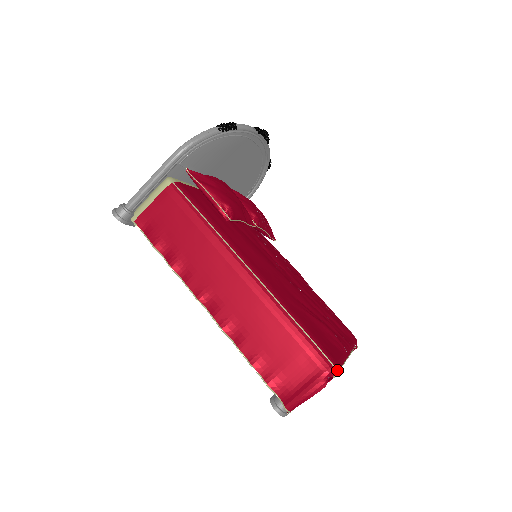
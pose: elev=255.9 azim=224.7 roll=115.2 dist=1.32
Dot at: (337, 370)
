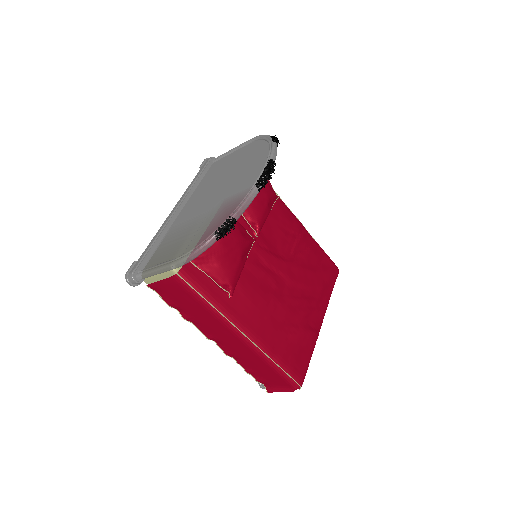
Dot at: (303, 381)
